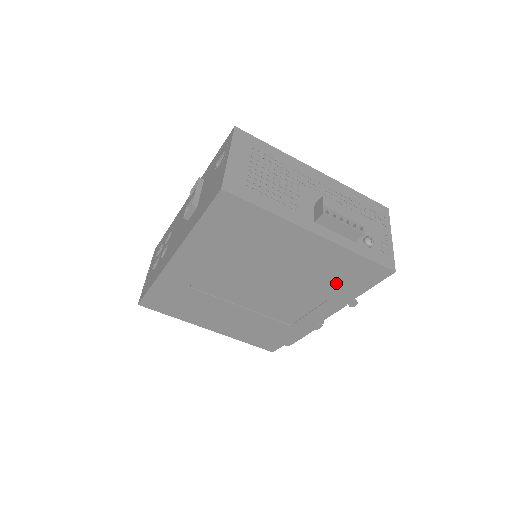
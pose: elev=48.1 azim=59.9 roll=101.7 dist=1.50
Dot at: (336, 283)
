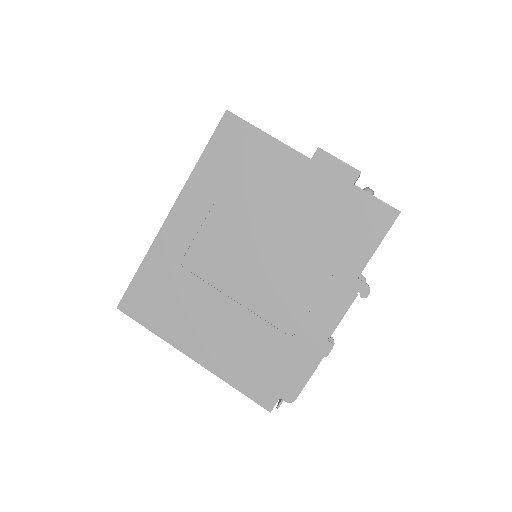
Dot at: (339, 240)
